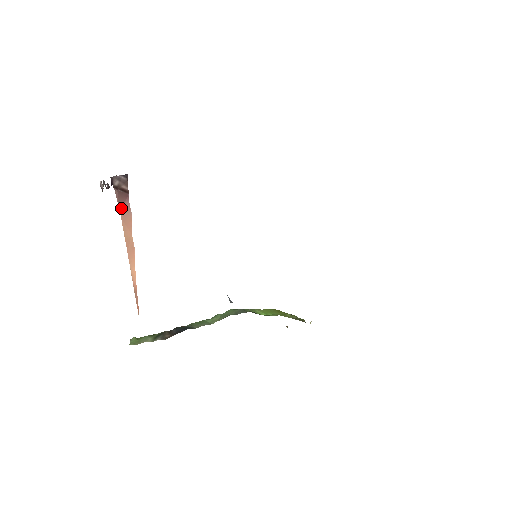
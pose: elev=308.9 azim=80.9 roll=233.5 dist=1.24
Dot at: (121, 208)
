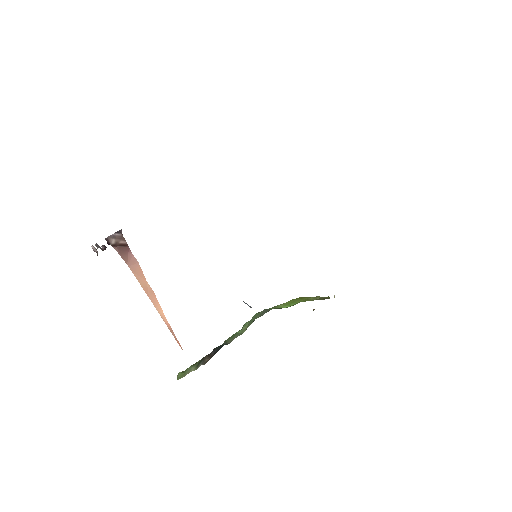
Dot at: (127, 262)
